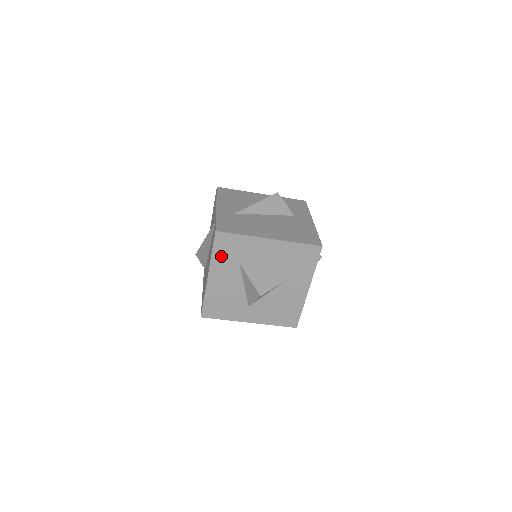
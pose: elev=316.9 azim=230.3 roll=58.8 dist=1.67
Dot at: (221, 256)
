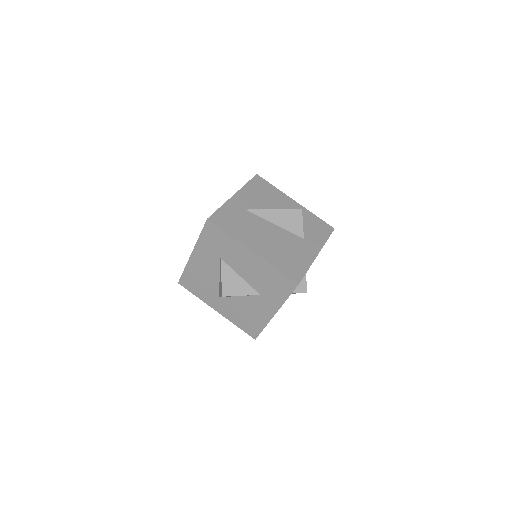
Dot at: (207, 242)
